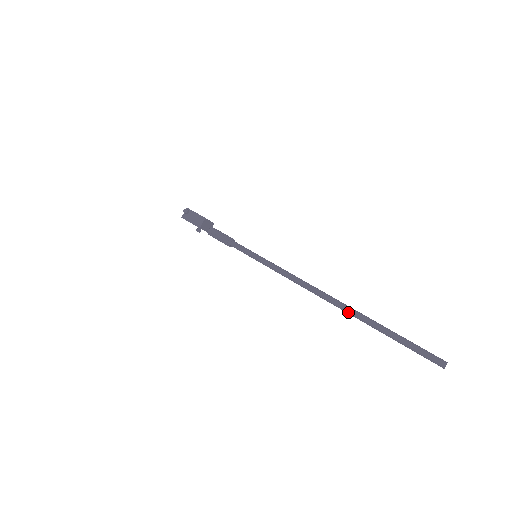
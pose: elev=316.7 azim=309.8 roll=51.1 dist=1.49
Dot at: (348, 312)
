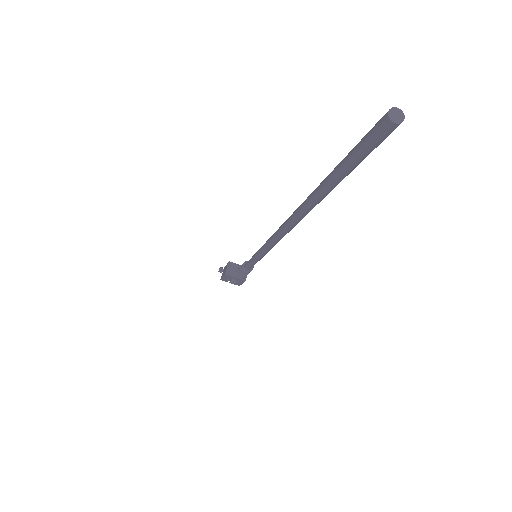
Dot at: (300, 210)
